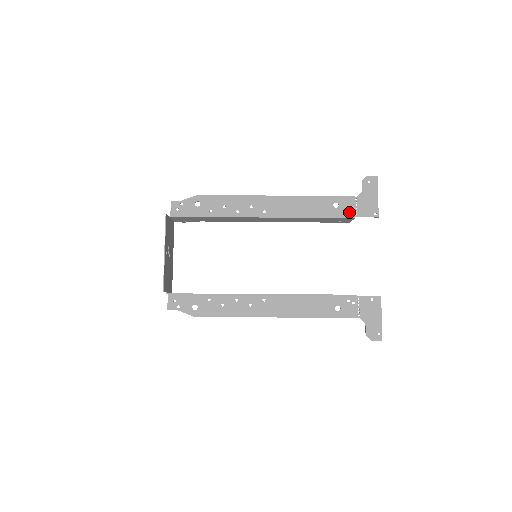
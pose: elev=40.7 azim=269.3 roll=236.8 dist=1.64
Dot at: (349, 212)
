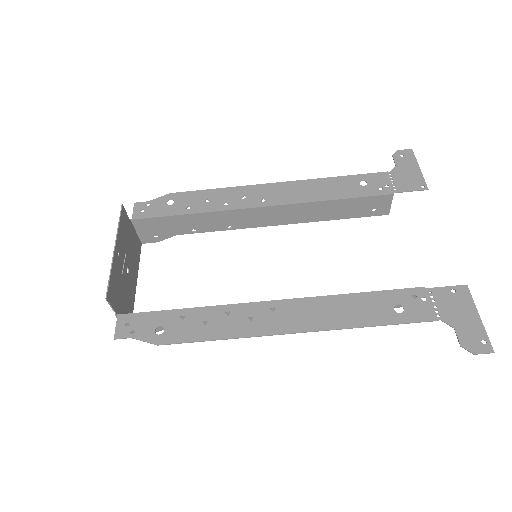
Dot at: (384, 188)
